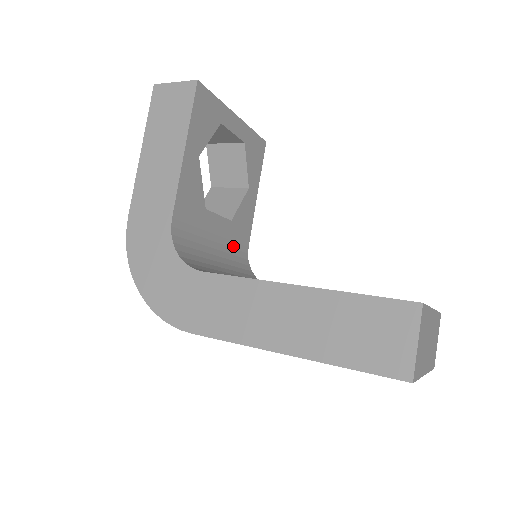
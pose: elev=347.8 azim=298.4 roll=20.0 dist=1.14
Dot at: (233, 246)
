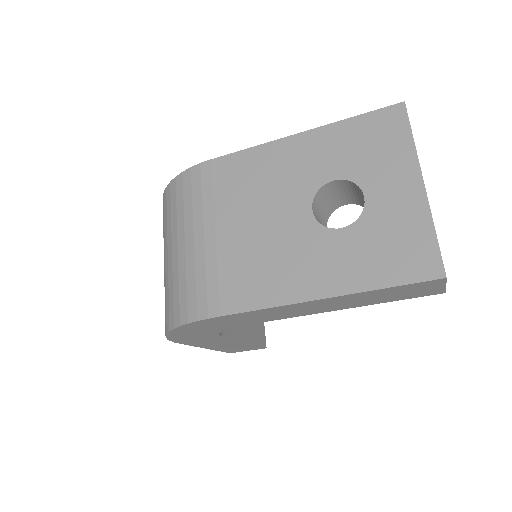
Dot at: occluded
